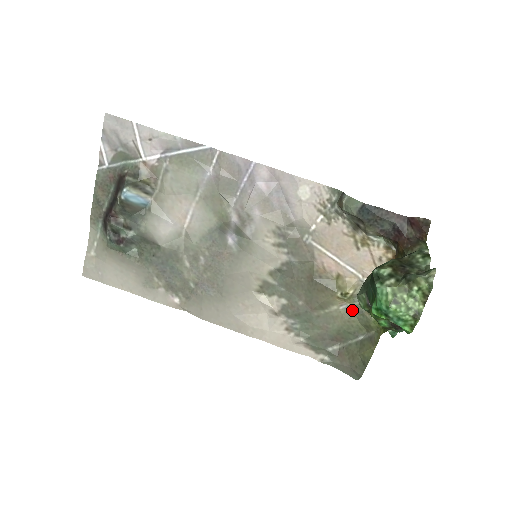
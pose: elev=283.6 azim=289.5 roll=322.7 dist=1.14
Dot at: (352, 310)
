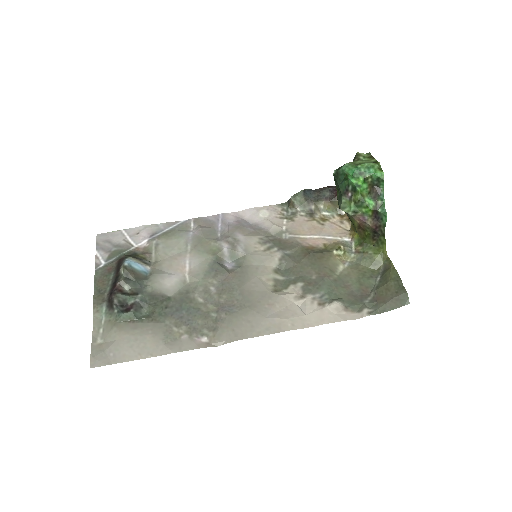
Dot at: (355, 263)
